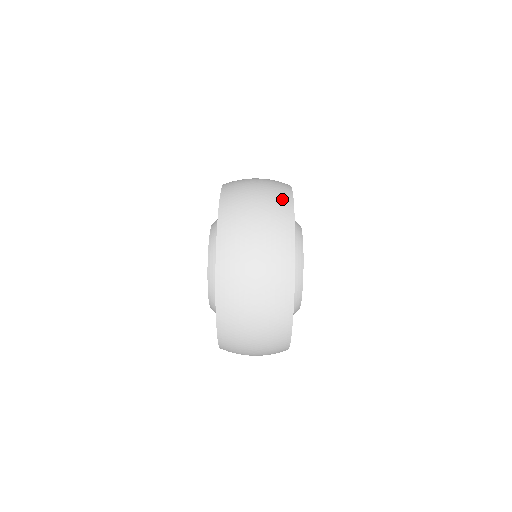
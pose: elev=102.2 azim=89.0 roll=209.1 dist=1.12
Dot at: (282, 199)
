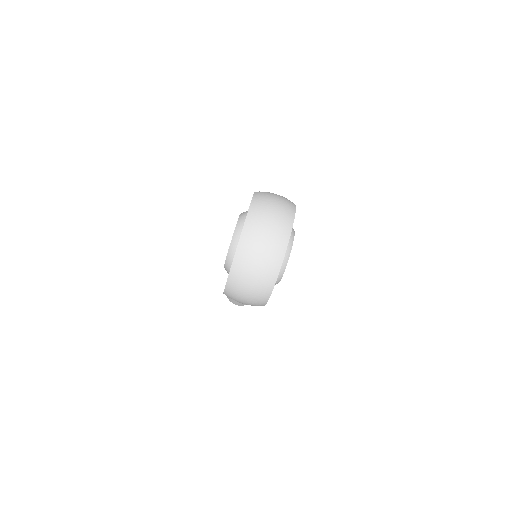
Dot at: occluded
